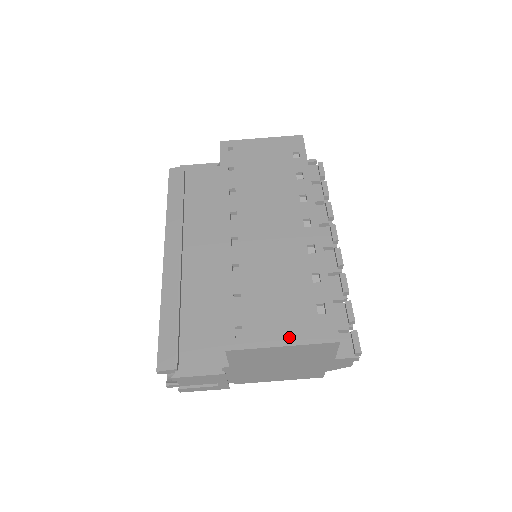
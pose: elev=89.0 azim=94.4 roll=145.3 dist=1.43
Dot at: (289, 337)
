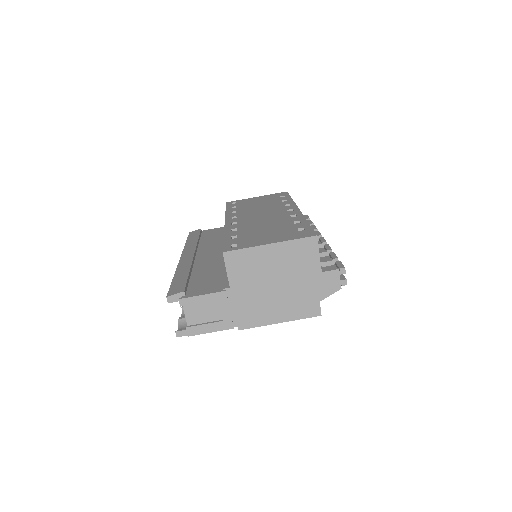
Dot at: (275, 240)
